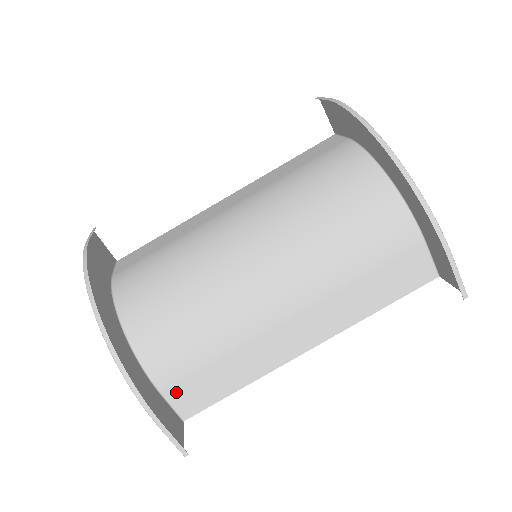
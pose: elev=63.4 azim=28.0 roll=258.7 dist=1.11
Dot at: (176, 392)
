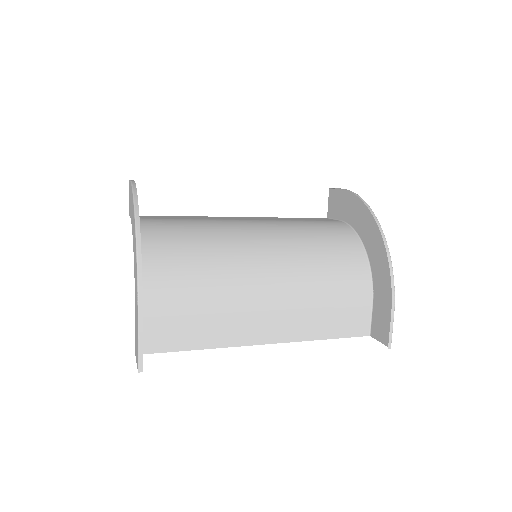
Dot at: (148, 324)
